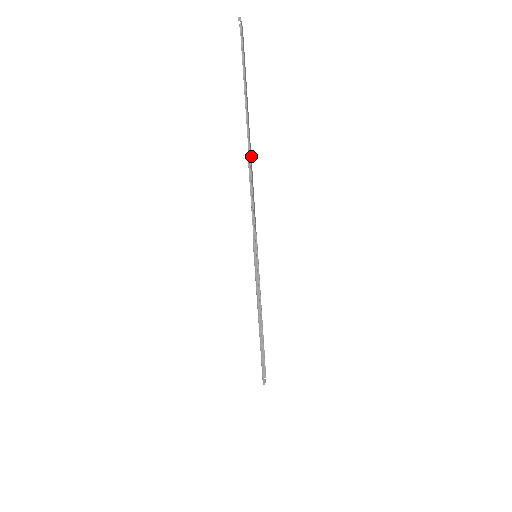
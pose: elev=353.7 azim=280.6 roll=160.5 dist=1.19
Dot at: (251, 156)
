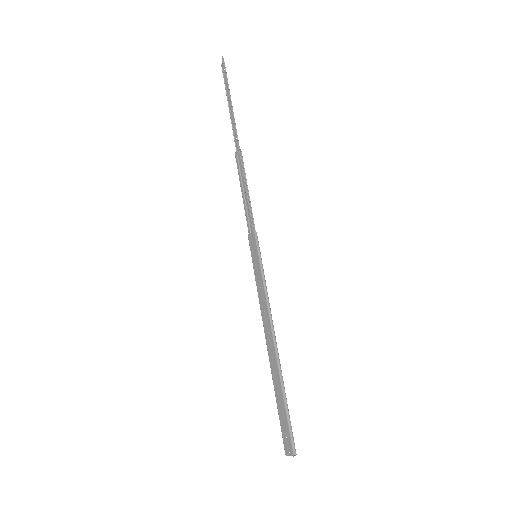
Dot at: (237, 158)
